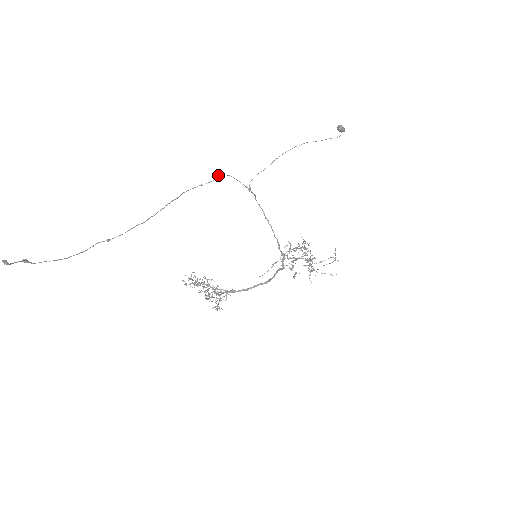
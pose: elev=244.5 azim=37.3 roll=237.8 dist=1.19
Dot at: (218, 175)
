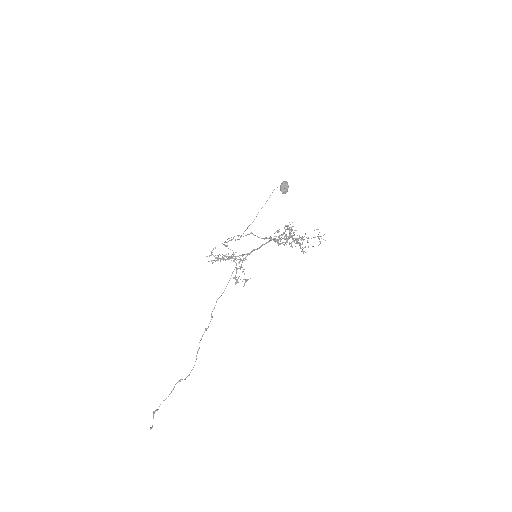
Dot at: (211, 313)
